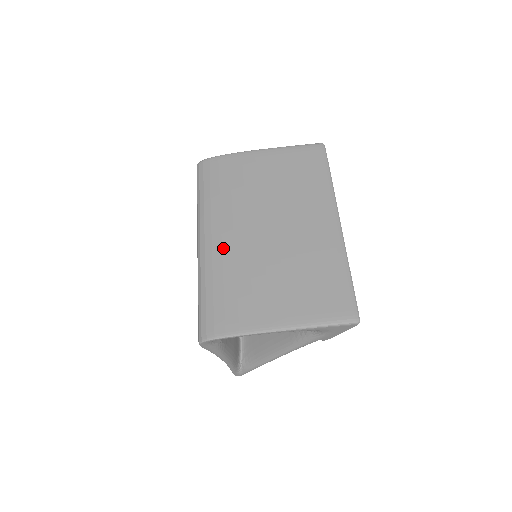
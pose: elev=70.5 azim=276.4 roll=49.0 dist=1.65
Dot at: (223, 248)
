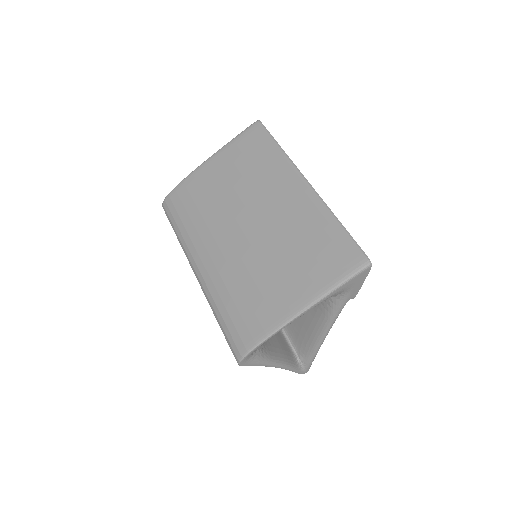
Dot at: (216, 266)
